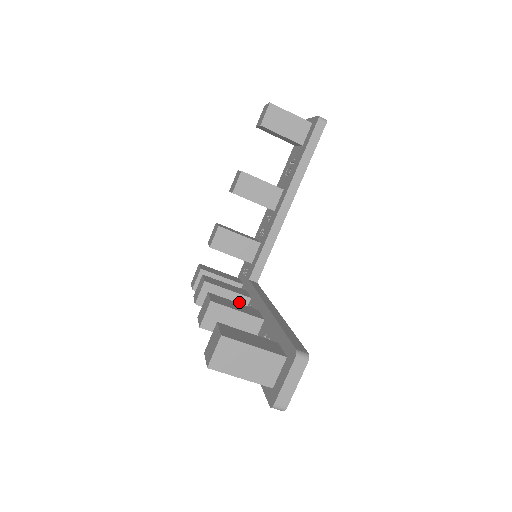
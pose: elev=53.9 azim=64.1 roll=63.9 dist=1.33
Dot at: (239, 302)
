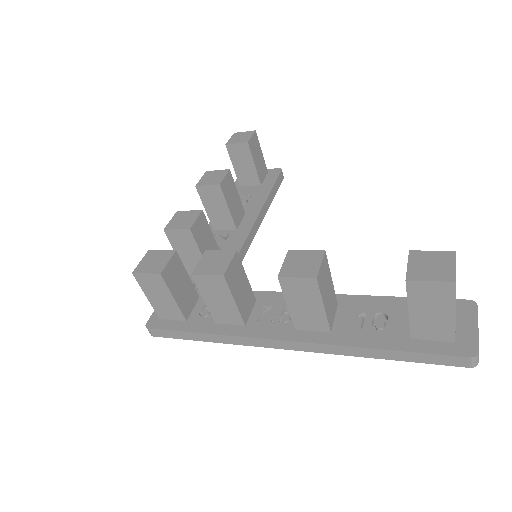
Dot at: (249, 299)
